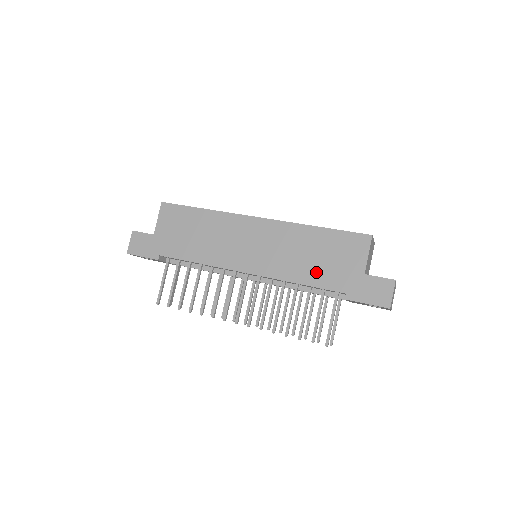
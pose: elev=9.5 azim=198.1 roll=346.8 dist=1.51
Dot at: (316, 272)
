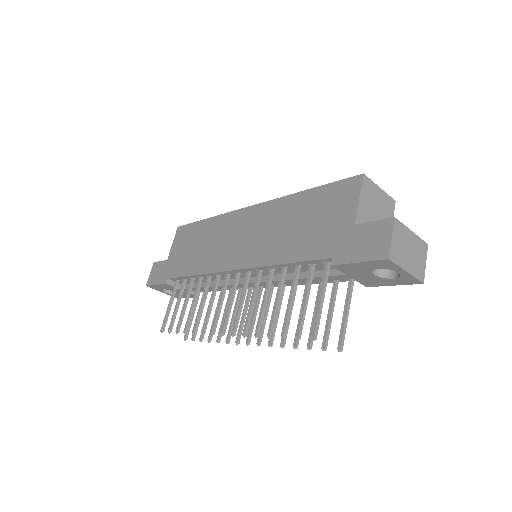
Dot at: (300, 243)
